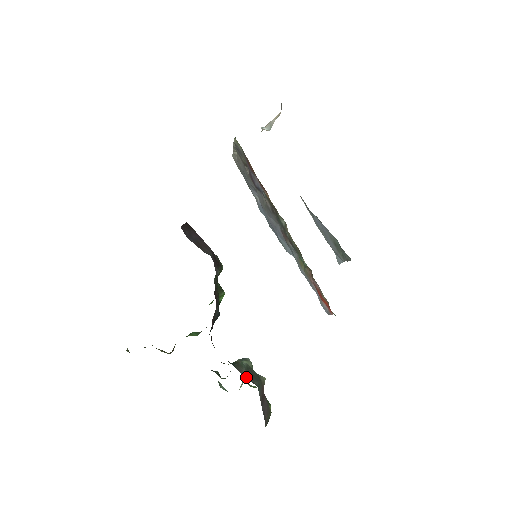
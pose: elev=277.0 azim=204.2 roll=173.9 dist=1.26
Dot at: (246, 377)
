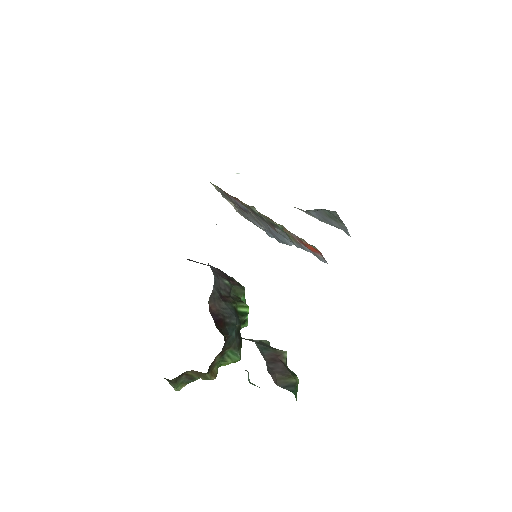
Dot at: (245, 339)
